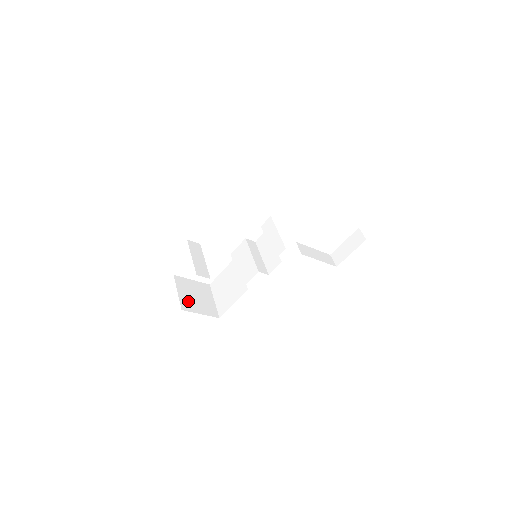
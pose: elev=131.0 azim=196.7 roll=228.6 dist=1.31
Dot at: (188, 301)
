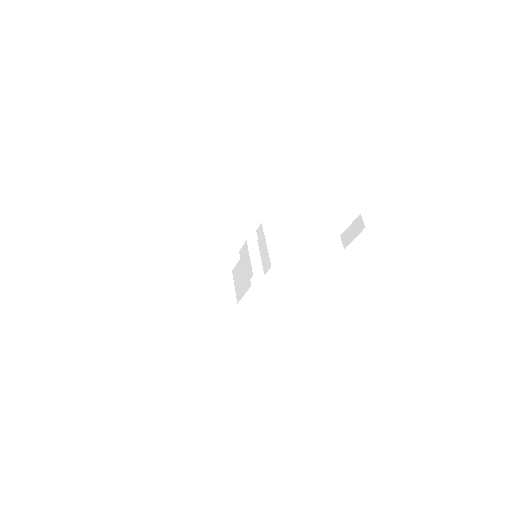
Dot at: (208, 294)
